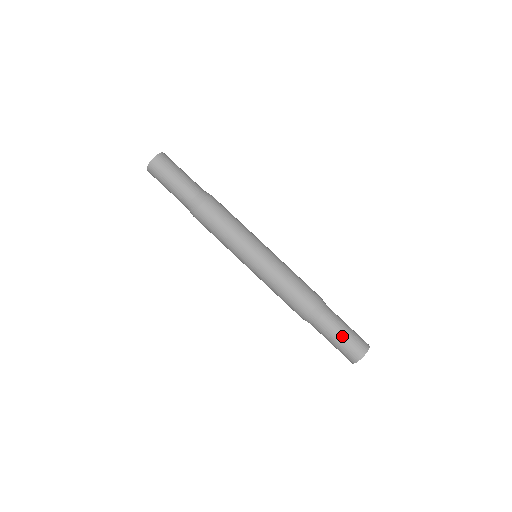
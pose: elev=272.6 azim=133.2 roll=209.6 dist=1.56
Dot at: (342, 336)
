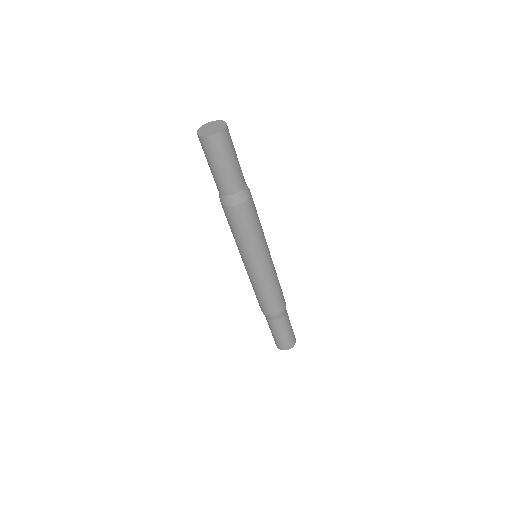
Dot at: (283, 335)
